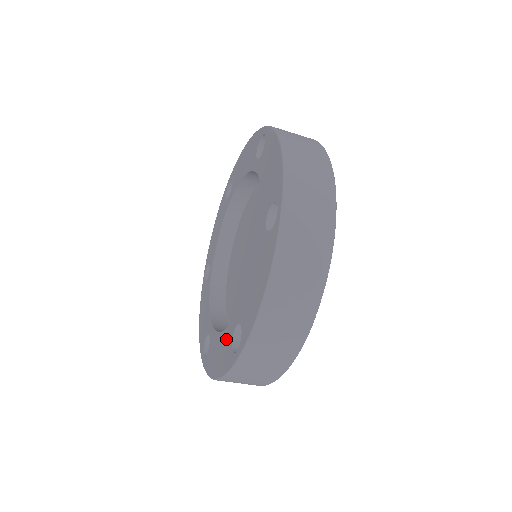
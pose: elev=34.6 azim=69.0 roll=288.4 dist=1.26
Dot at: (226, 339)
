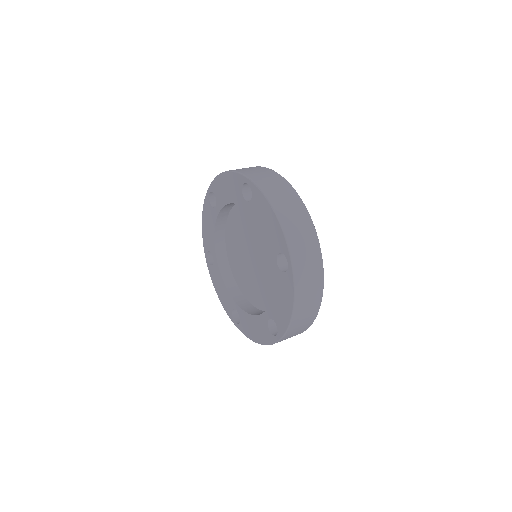
Dot at: (260, 323)
